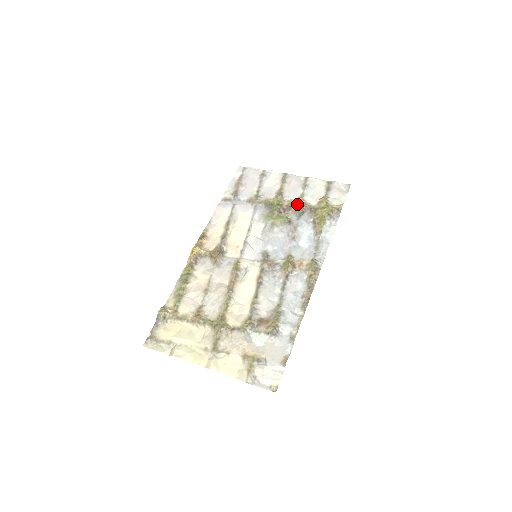
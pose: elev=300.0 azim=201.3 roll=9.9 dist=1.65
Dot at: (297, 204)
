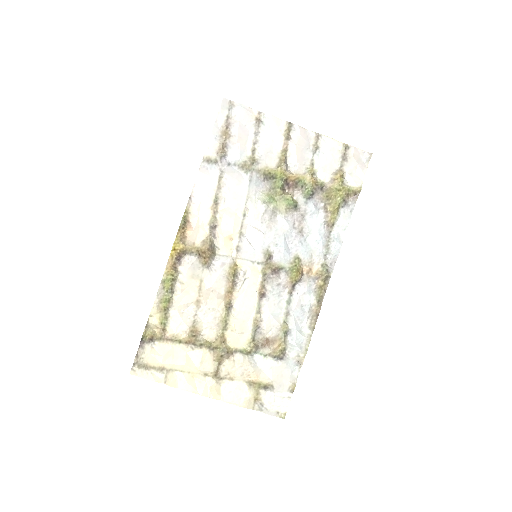
Dot at: (306, 181)
